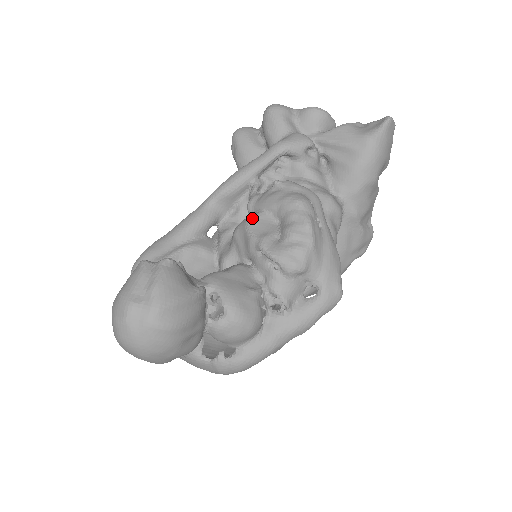
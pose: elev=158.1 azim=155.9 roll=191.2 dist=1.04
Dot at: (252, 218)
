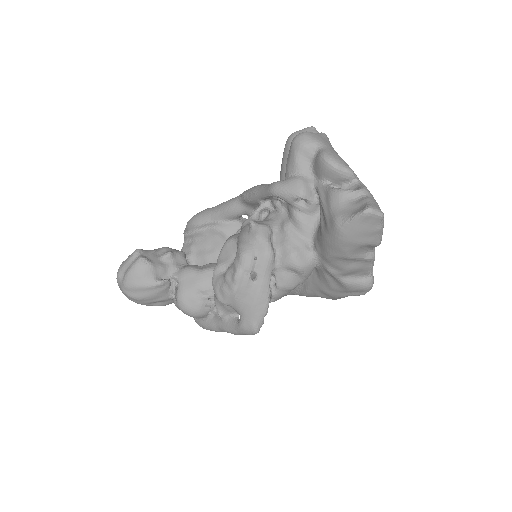
Dot at: (228, 241)
